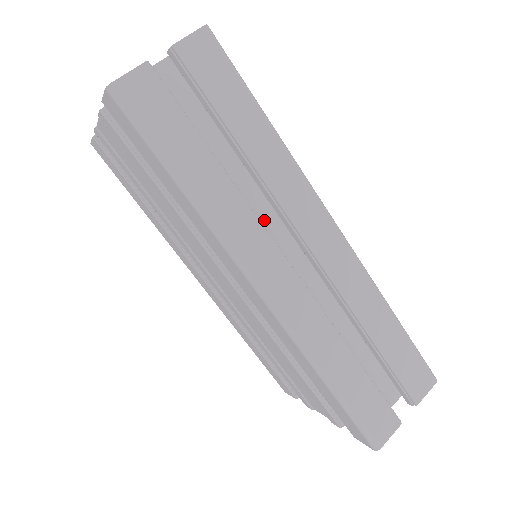
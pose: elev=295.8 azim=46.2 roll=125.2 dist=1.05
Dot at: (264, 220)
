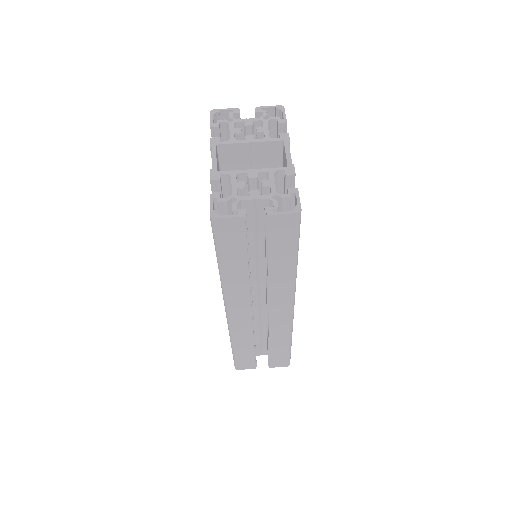
Dot at: (260, 280)
